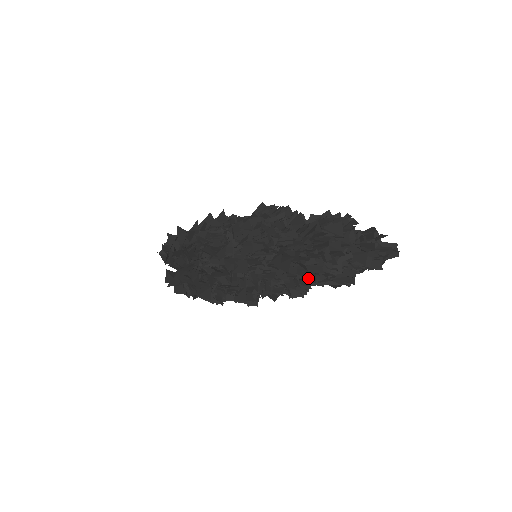
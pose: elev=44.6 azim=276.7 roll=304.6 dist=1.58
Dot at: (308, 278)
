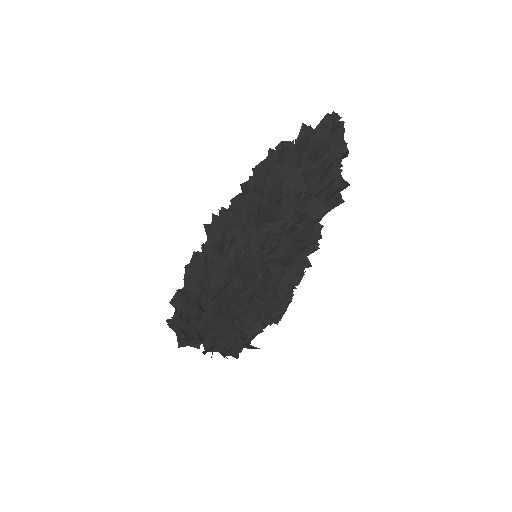
Dot at: (301, 209)
